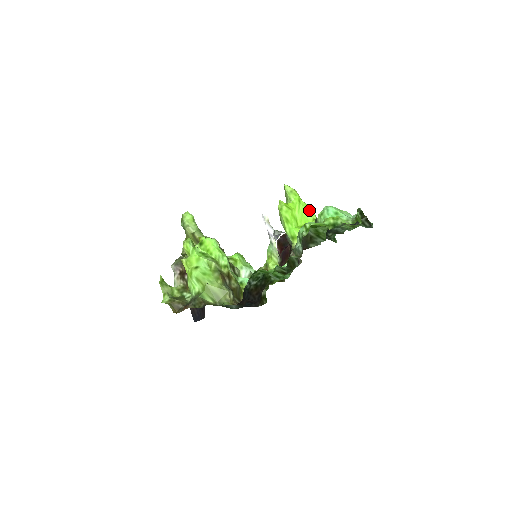
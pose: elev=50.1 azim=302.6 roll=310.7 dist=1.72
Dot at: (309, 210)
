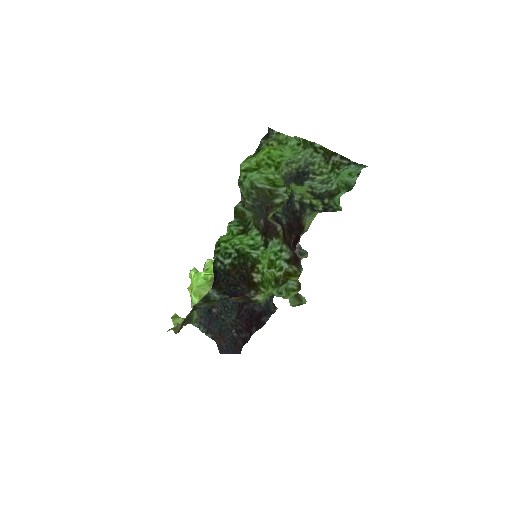
Dot at: occluded
